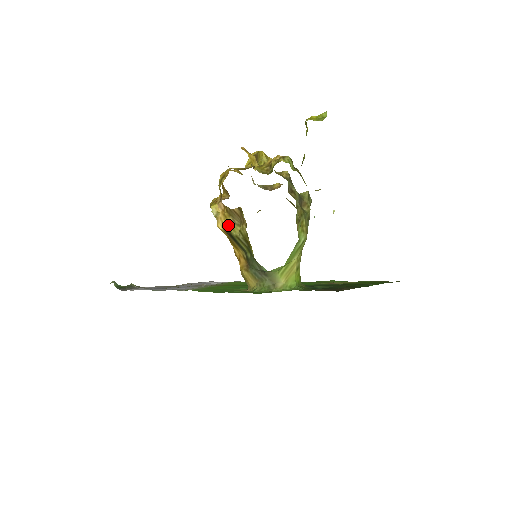
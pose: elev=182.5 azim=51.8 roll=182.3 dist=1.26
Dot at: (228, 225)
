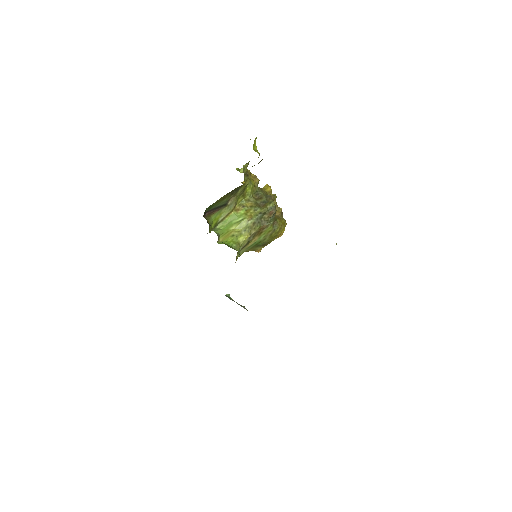
Dot at: occluded
